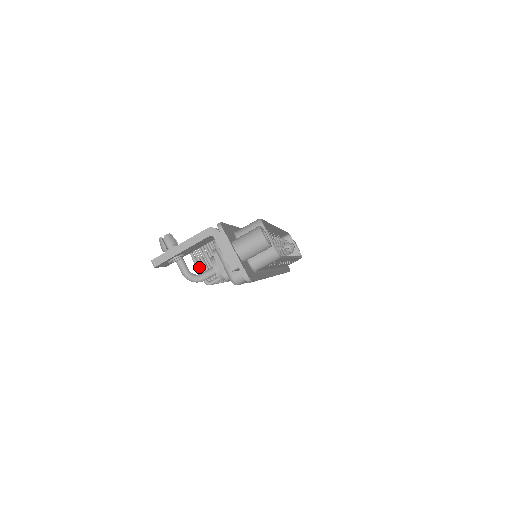
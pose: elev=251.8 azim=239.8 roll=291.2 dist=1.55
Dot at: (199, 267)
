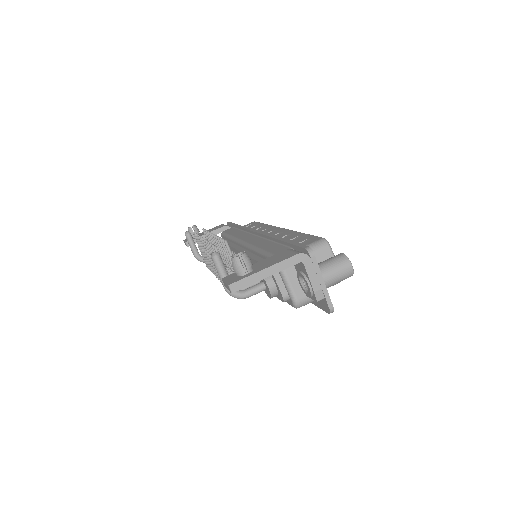
Dot at: occluded
